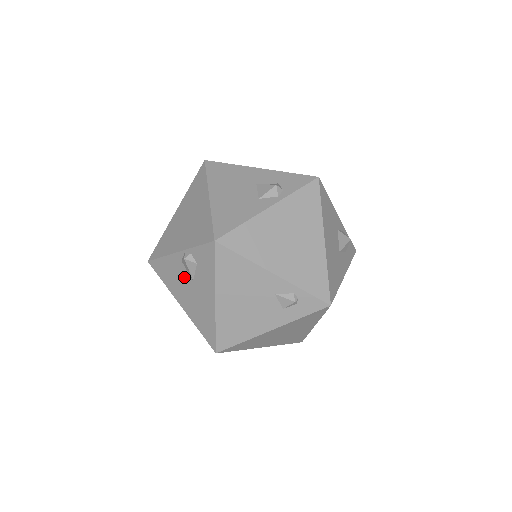
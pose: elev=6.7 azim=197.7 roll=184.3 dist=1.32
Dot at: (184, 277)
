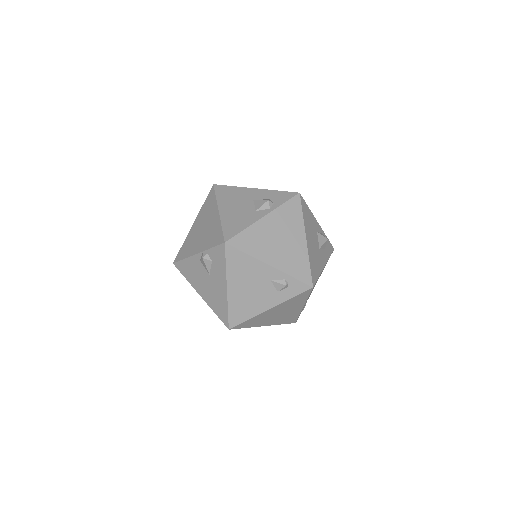
Dot at: (202, 273)
